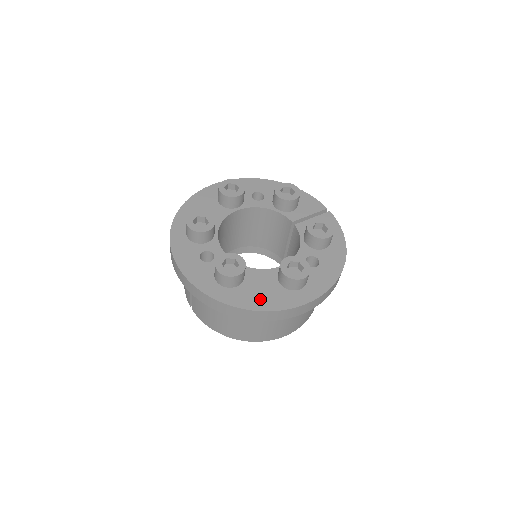
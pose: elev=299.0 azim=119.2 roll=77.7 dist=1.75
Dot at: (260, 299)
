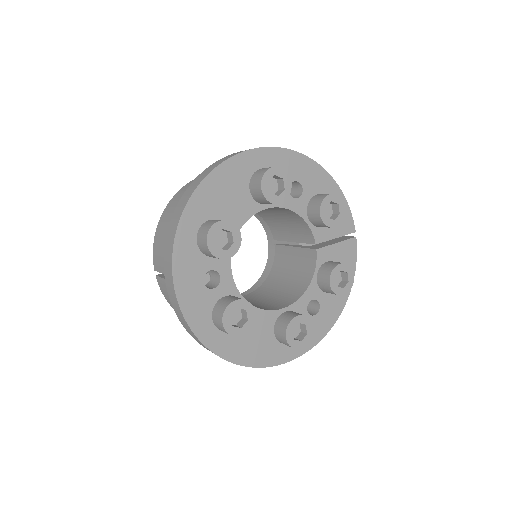
Dot at: (249, 351)
